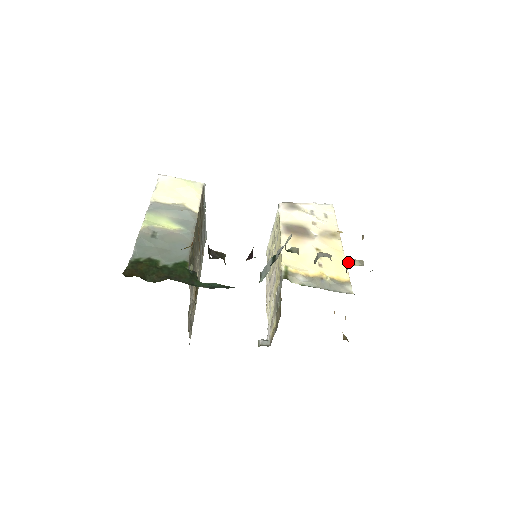
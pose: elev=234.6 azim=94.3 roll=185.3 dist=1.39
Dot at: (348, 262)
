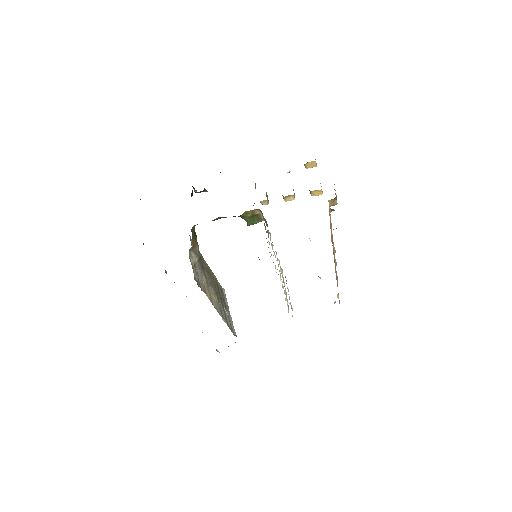
Dot at: occluded
